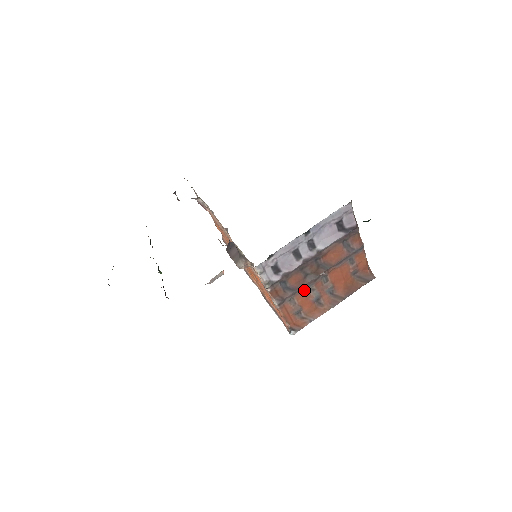
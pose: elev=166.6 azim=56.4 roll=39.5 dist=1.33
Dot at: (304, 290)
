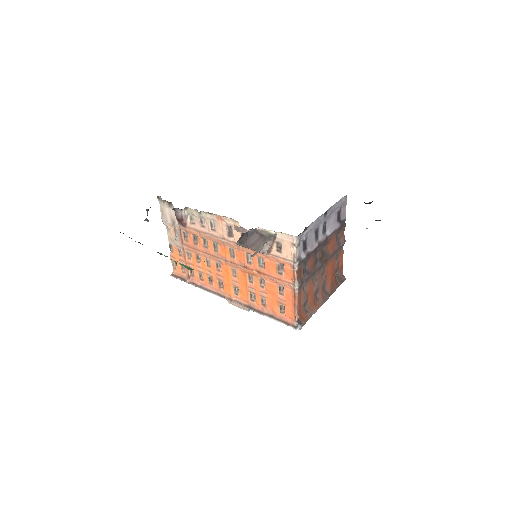
Dot at: (312, 278)
